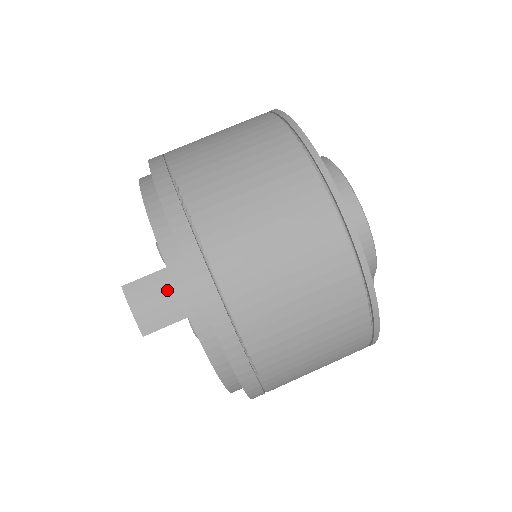
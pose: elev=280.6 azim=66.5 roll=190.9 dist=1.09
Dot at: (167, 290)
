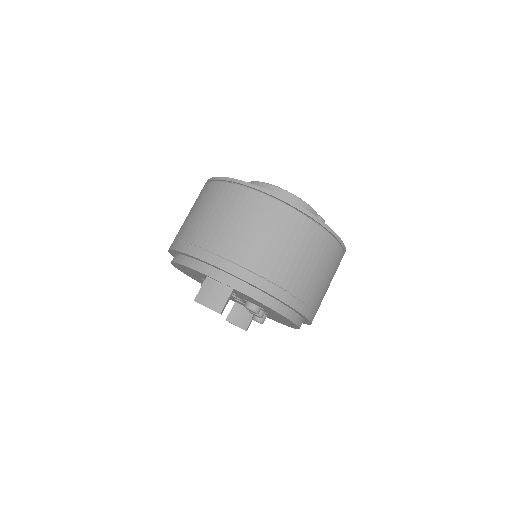
Dot at: (214, 285)
